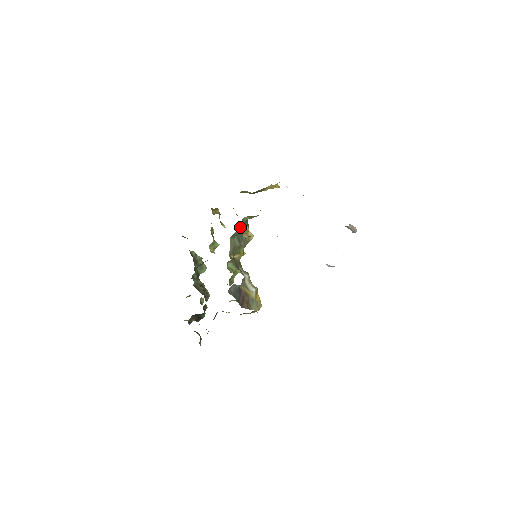
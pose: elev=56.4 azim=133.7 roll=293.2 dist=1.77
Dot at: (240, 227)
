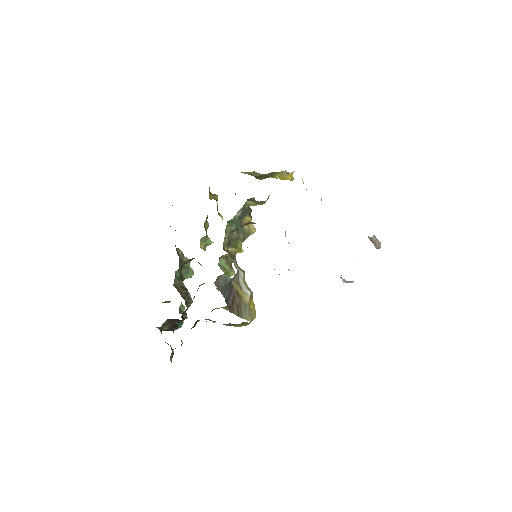
Dot at: (241, 213)
